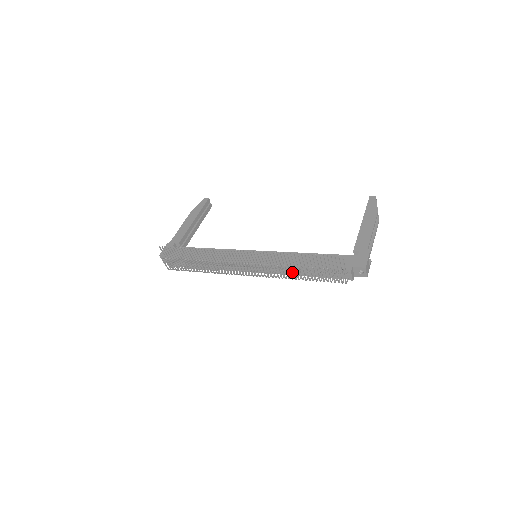
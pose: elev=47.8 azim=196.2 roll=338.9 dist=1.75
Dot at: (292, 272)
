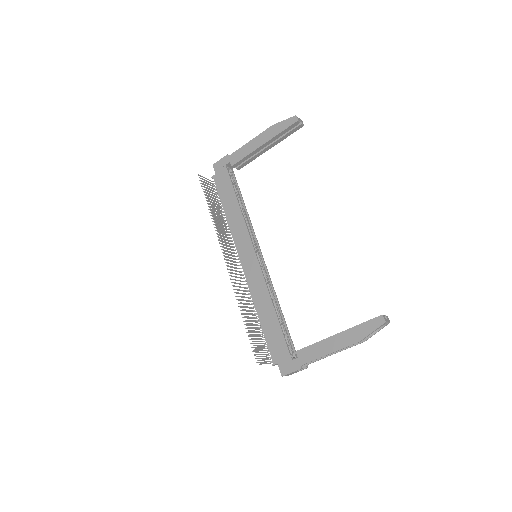
Dot at: occluded
